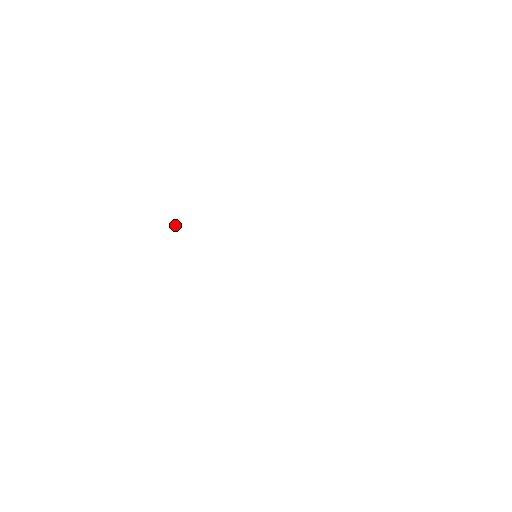
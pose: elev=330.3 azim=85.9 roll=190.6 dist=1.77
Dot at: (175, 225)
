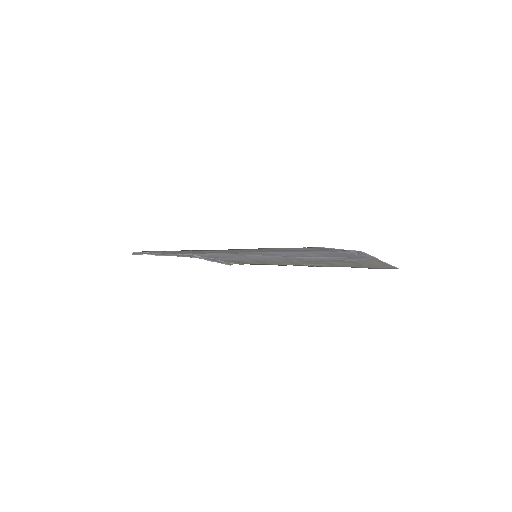
Dot at: (235, 263)
